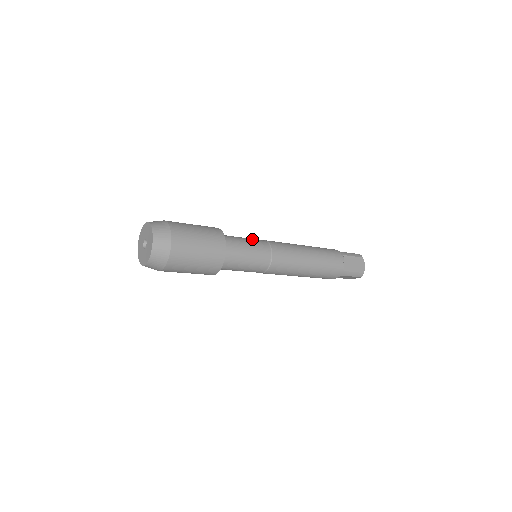
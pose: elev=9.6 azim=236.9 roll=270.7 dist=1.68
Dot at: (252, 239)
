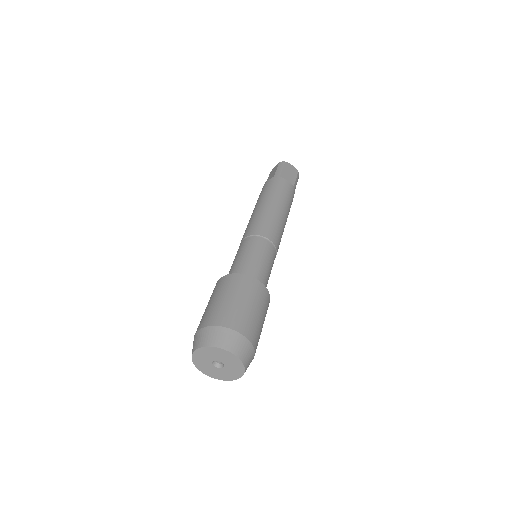
Dot at: (244, 249)
